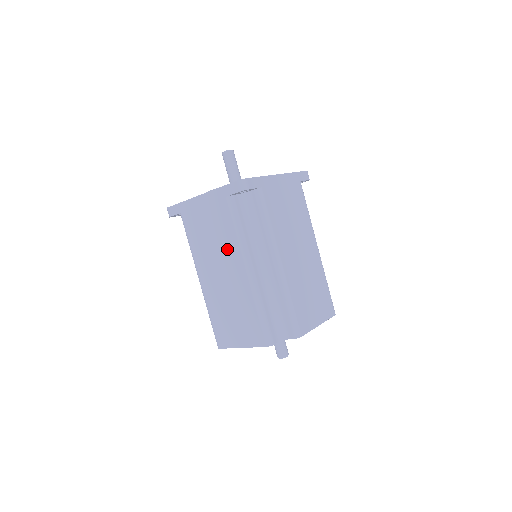
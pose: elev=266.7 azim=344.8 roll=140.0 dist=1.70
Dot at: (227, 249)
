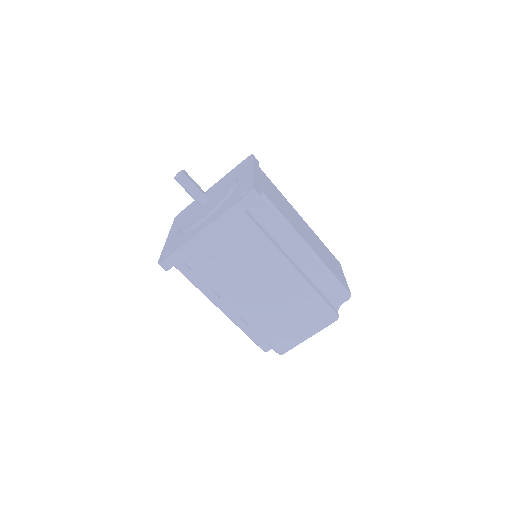
Dot at: occluded
